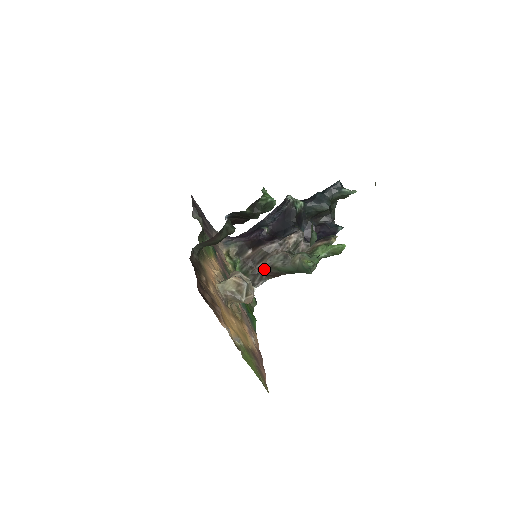
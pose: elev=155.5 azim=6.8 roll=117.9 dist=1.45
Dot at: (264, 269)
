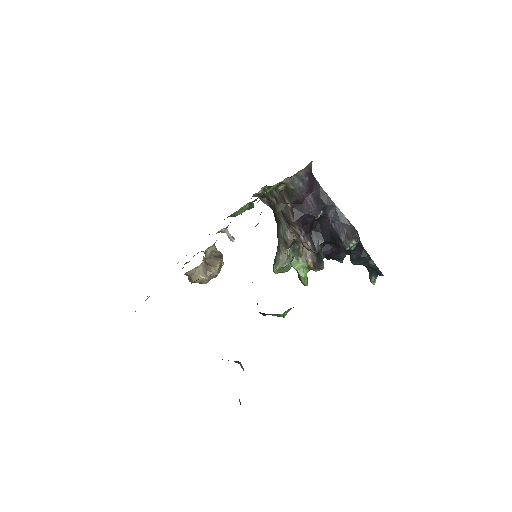
Dot at: (277, 213)
